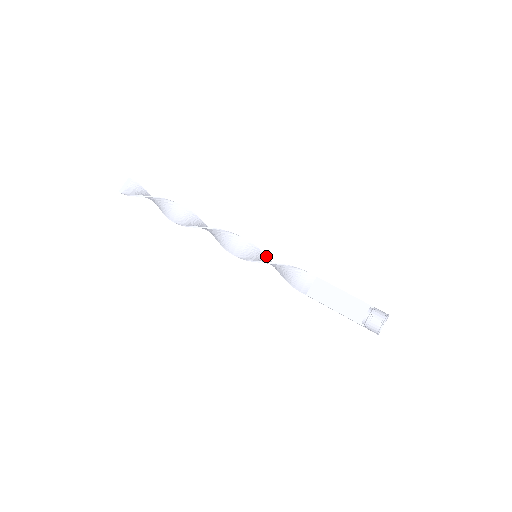
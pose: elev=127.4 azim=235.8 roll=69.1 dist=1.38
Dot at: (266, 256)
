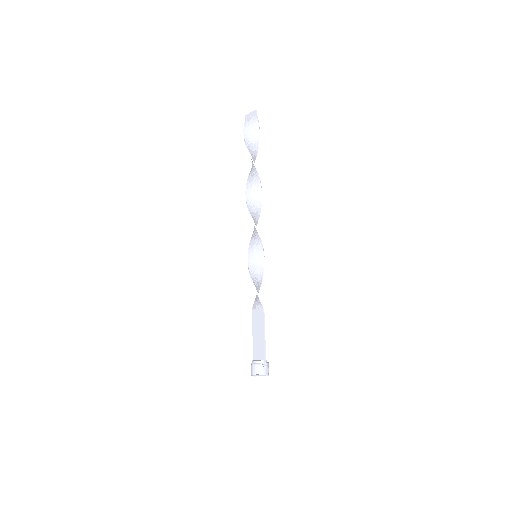
Dot at: (264, 261)
